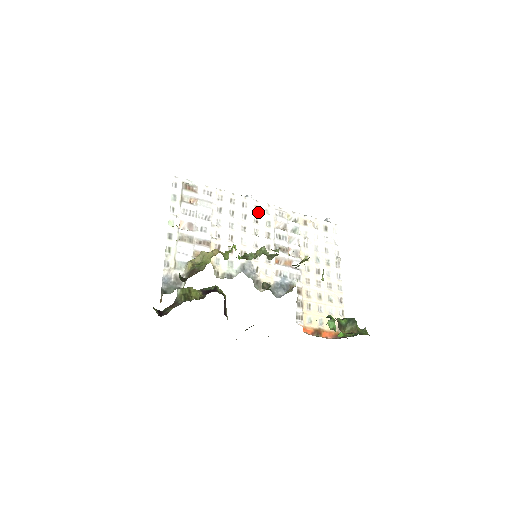
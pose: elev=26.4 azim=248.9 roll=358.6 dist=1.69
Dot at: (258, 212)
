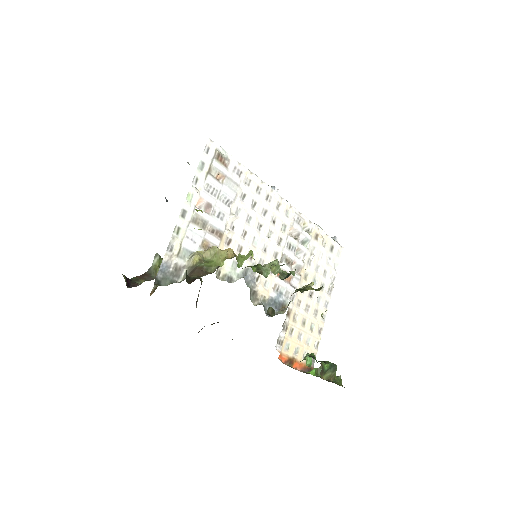
Dot at: (279, 211)
